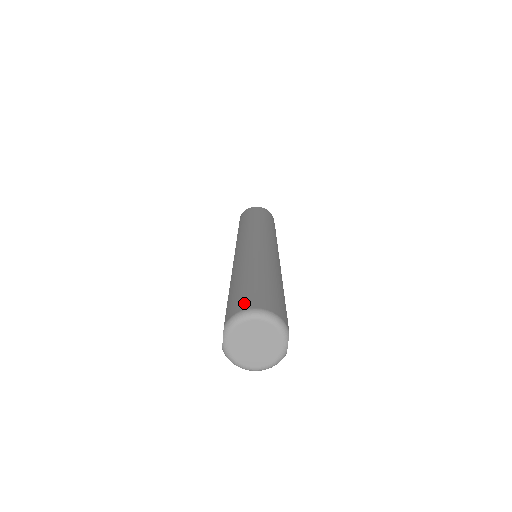
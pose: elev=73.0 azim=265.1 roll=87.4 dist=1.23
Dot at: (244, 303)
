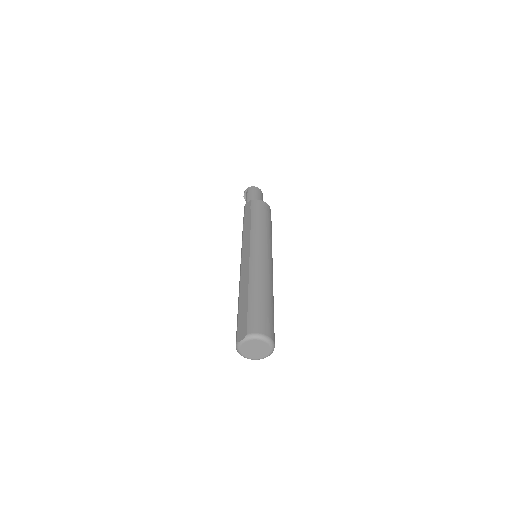
Dot at: (262, 327)
